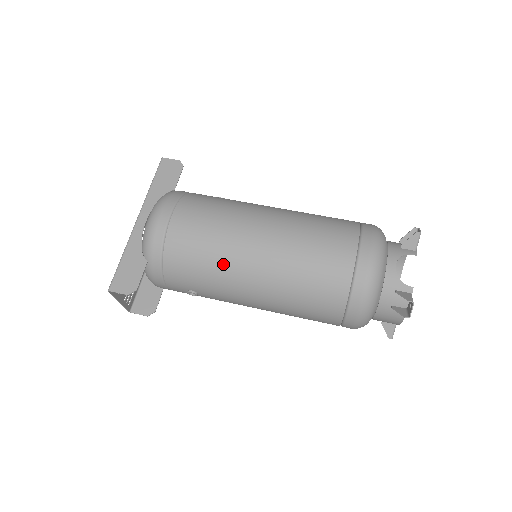
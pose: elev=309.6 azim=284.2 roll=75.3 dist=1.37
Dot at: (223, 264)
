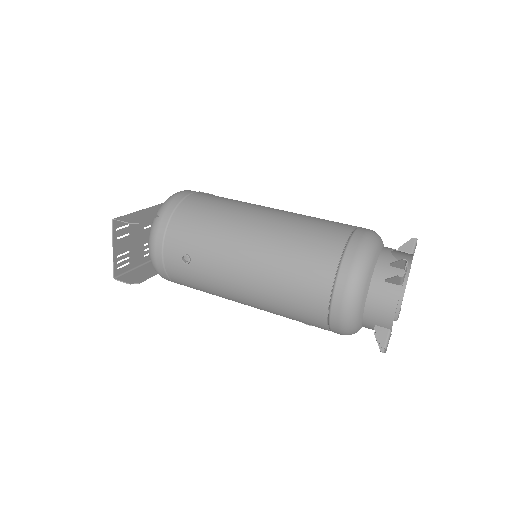
Dot at: (227, 221)
